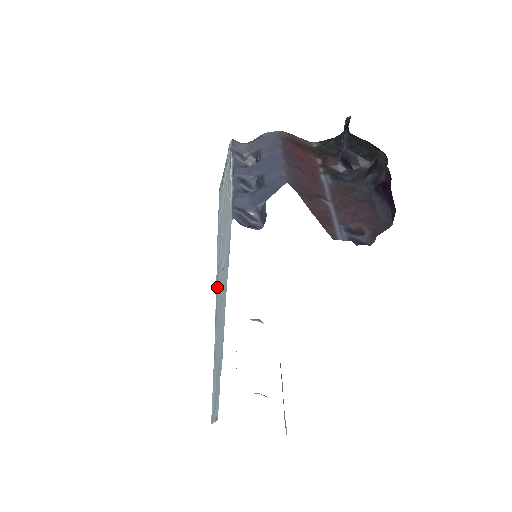
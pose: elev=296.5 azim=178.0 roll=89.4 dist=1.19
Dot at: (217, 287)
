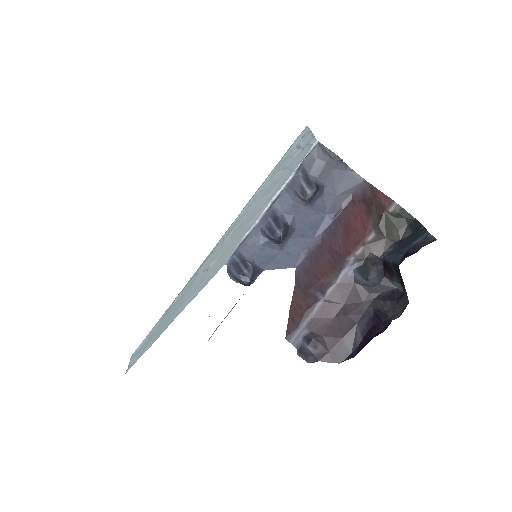
Dot at: (207, 259)
